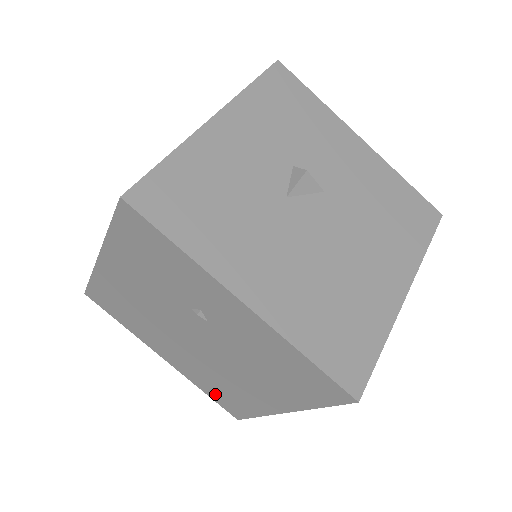
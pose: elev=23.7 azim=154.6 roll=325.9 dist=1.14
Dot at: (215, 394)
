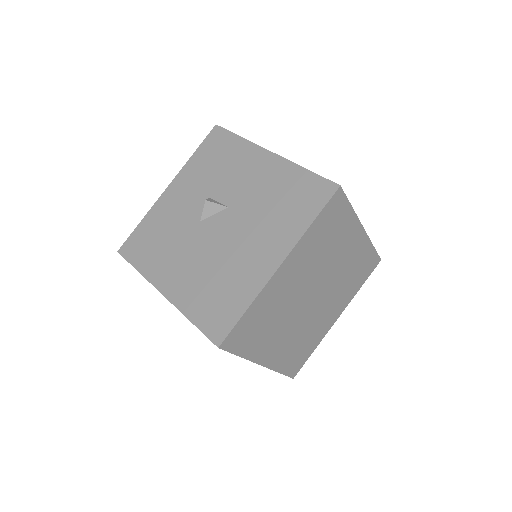
Dot at: occluded
